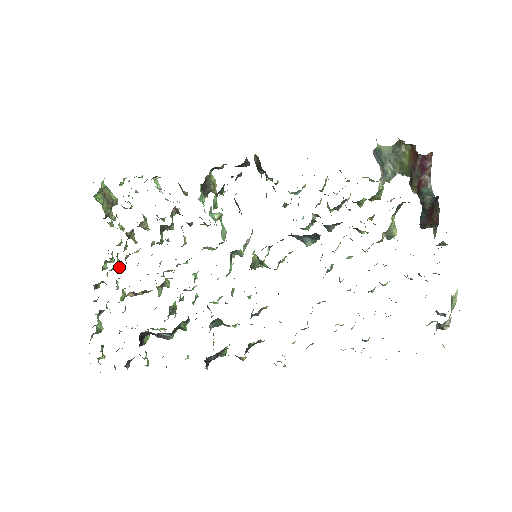
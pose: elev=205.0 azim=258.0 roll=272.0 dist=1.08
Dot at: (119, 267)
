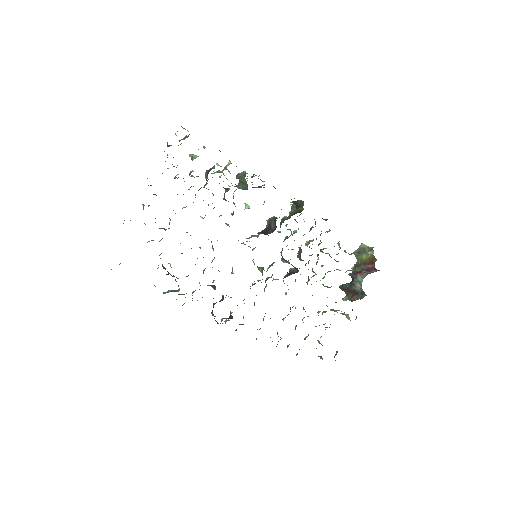
Dot at: occluded
